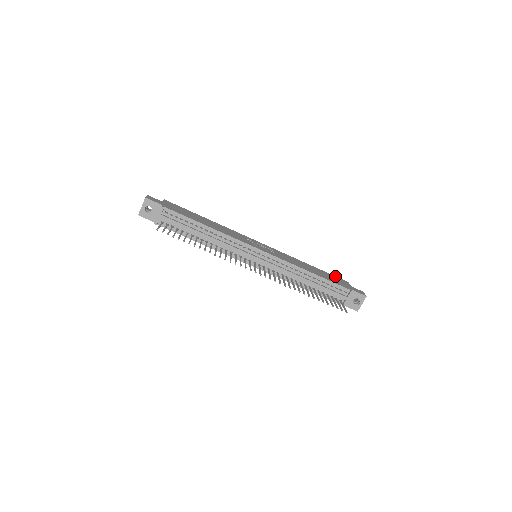
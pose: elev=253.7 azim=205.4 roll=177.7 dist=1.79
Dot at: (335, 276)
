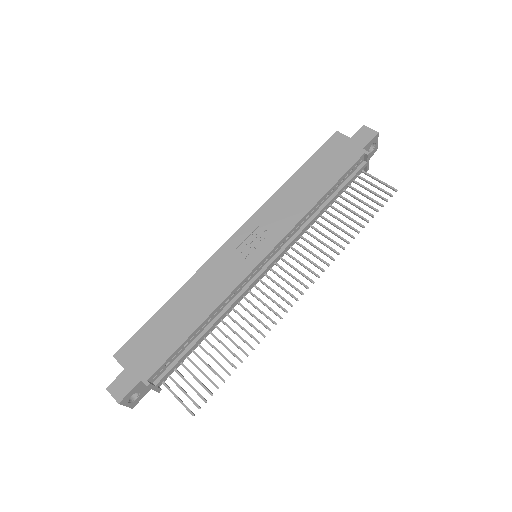
Dot at: (322, 146)
